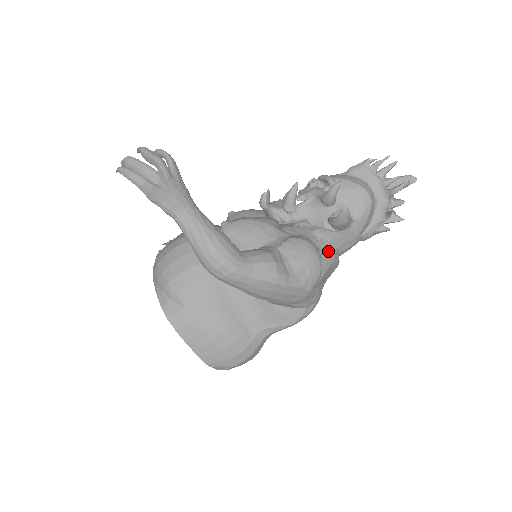
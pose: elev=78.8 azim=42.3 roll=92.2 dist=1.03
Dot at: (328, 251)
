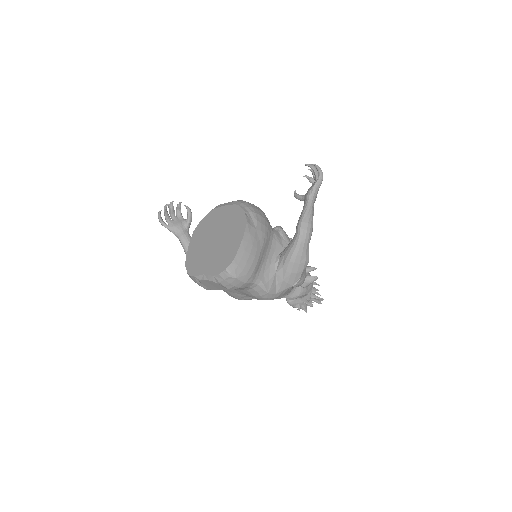
Dot at: occluded
